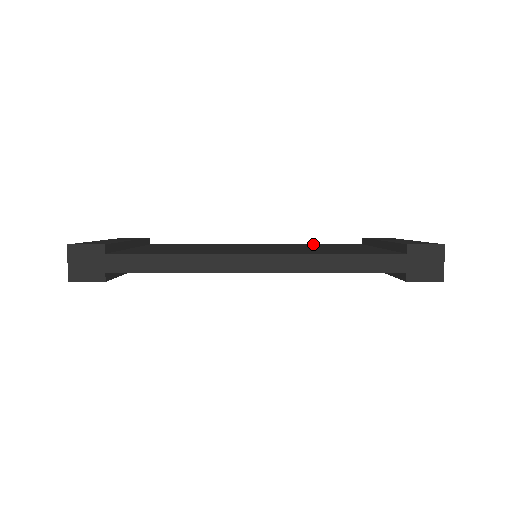
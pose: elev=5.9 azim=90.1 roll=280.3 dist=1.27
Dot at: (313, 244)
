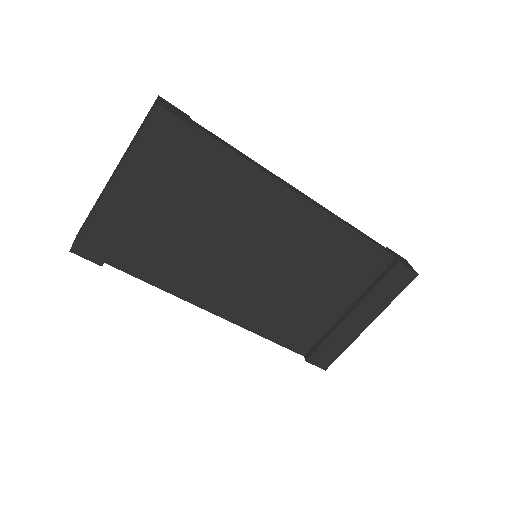
Dot at: occluded
